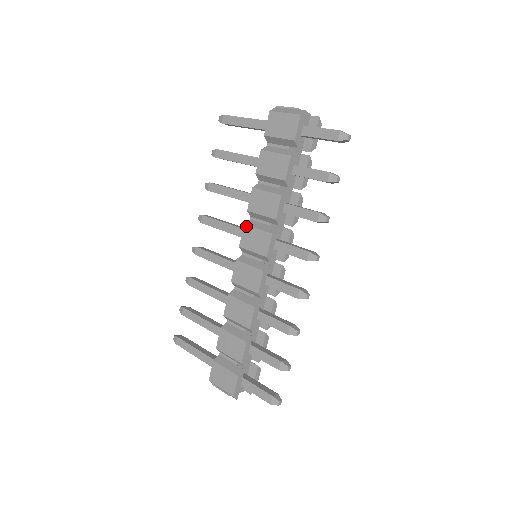
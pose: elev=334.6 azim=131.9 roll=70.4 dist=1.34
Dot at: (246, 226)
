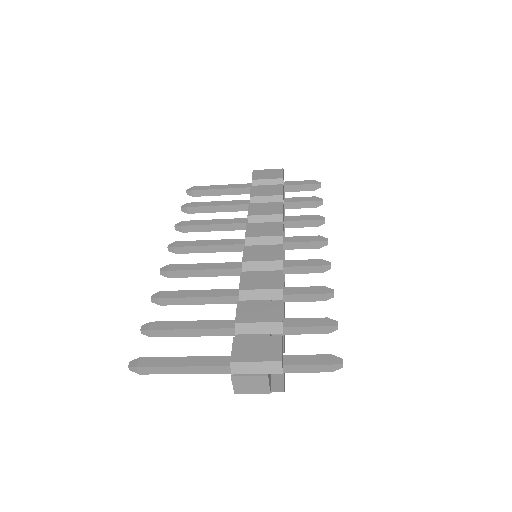
Dot at: (250, 223)
